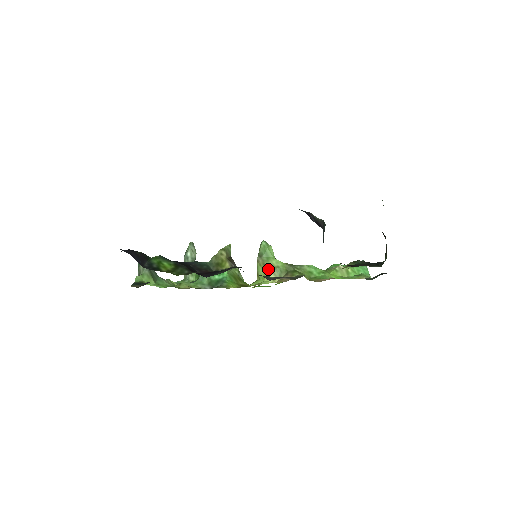
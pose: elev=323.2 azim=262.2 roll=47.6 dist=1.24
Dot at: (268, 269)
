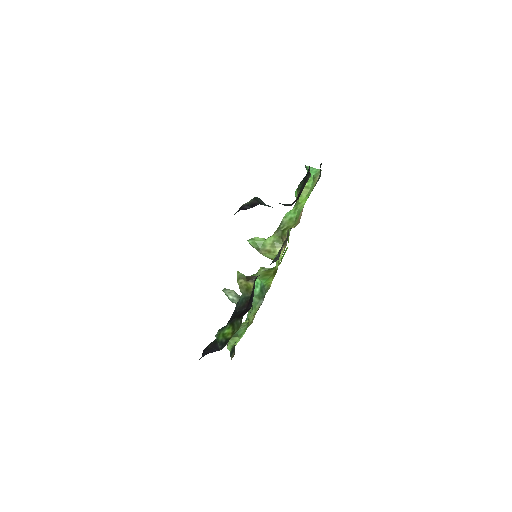
Dot at: (271, 250)
